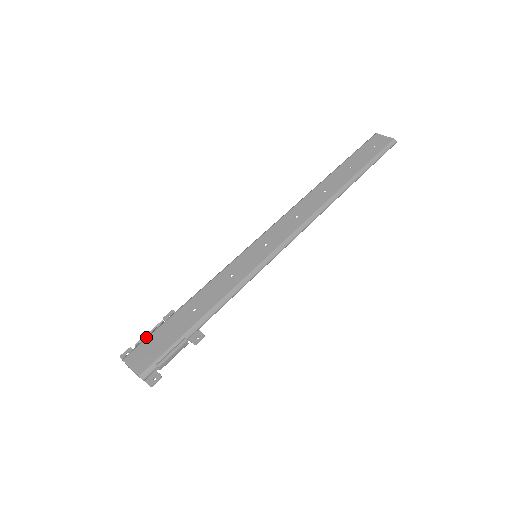
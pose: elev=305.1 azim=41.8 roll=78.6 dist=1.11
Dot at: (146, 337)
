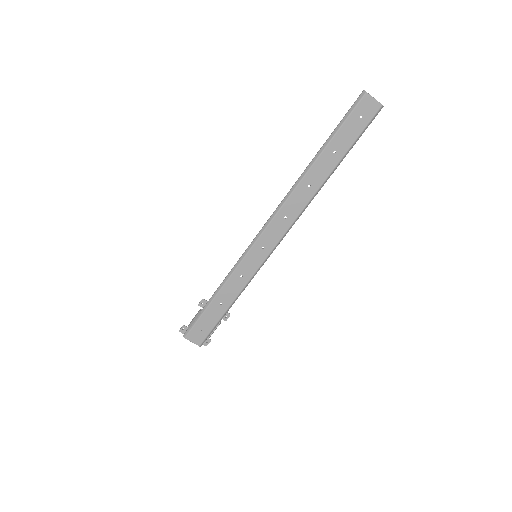
Dot at: (193, 321)
